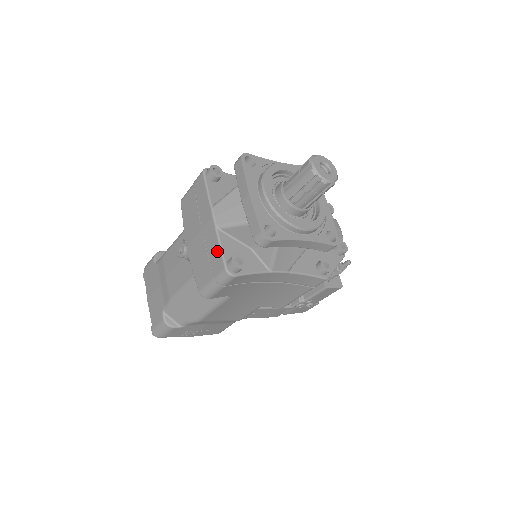
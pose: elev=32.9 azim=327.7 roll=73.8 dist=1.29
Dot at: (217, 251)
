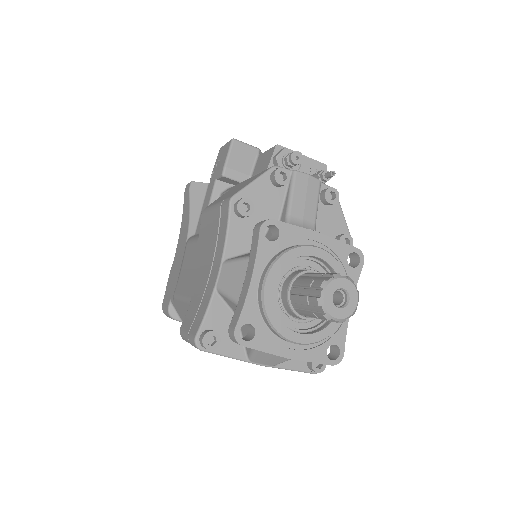
Dot at: (292, 370)
